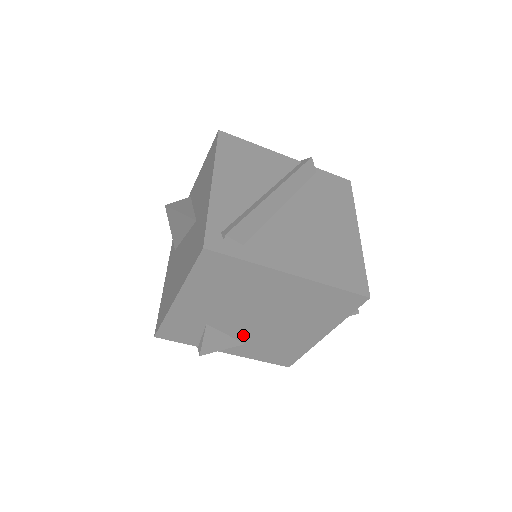
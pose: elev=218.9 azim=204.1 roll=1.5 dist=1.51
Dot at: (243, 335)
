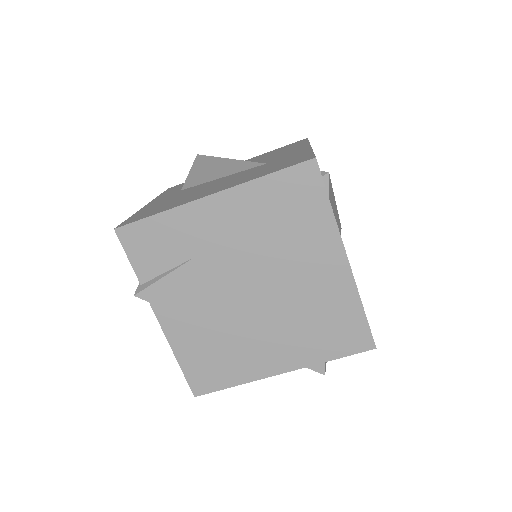
Dot at: (209, 306)
